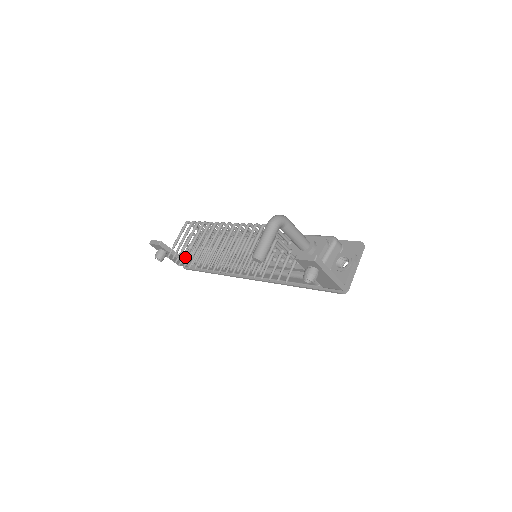
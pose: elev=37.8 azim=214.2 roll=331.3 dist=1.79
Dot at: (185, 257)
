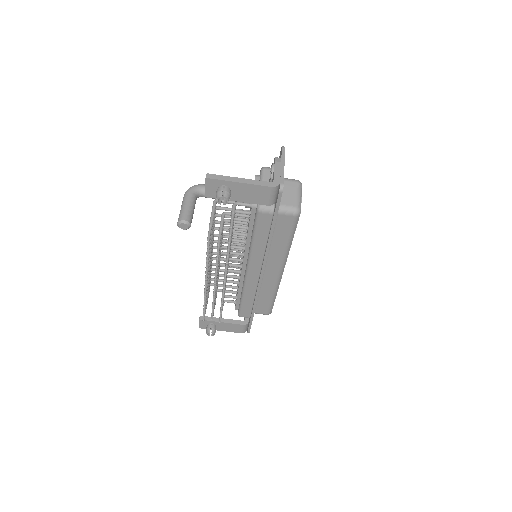
Dot at: (204, 304)
